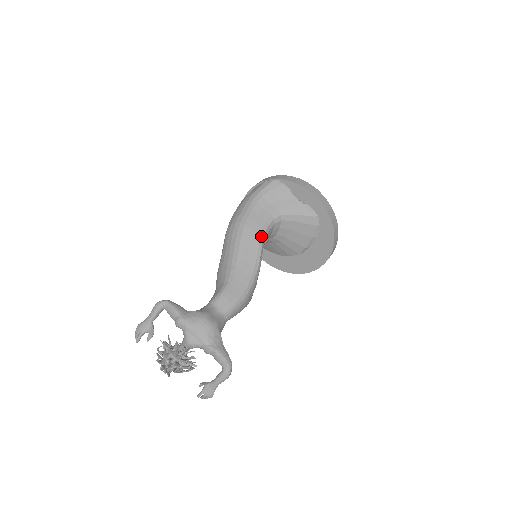
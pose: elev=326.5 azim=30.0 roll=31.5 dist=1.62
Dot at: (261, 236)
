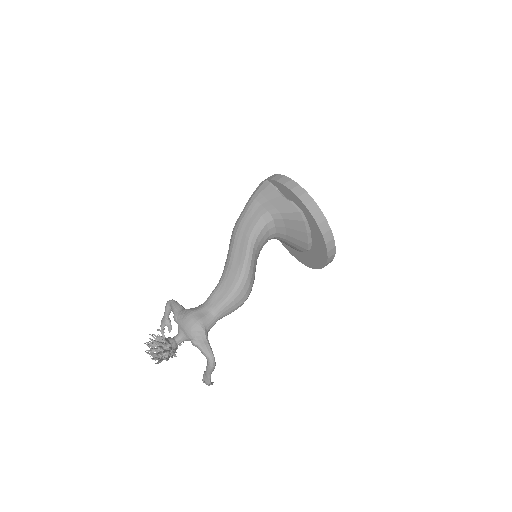
Dot at: (250, 238)
